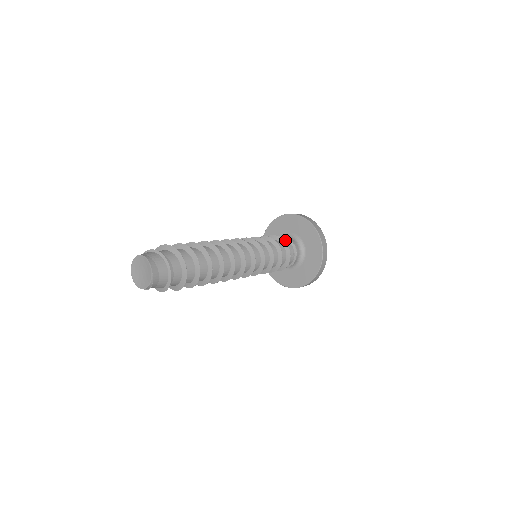
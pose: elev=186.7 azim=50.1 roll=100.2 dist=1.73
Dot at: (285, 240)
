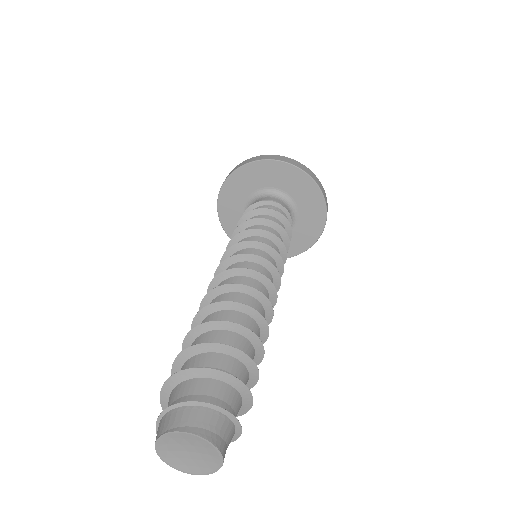
Dot at: (276, 208)
